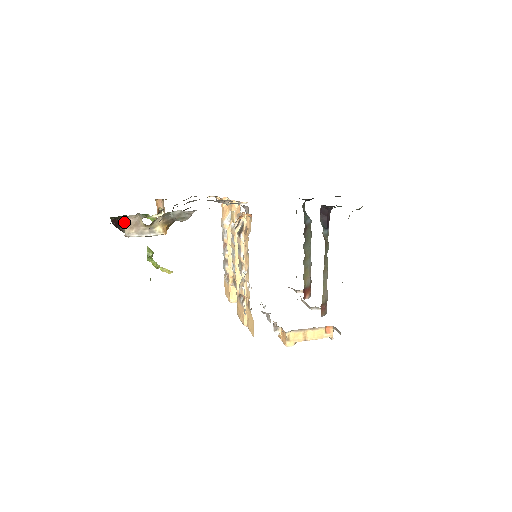
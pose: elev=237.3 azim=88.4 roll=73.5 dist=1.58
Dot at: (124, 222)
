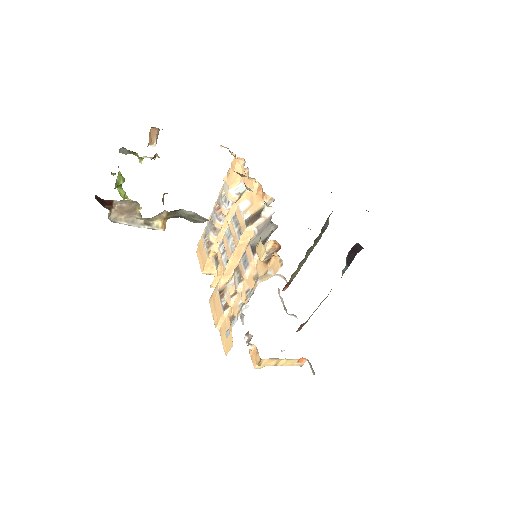
Dot at: (113, 204)
